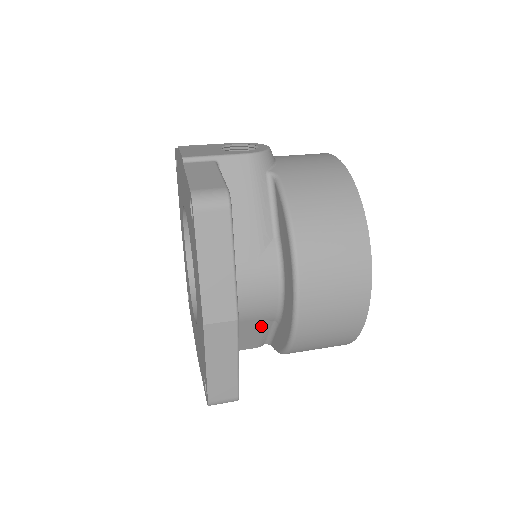
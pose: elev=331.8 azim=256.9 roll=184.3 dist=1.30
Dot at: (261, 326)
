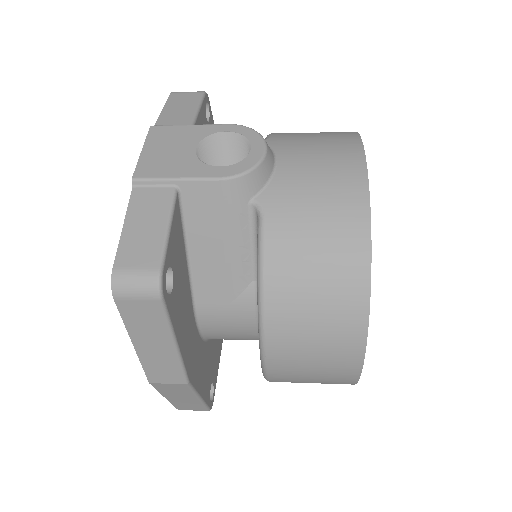
Dot at: occluded
